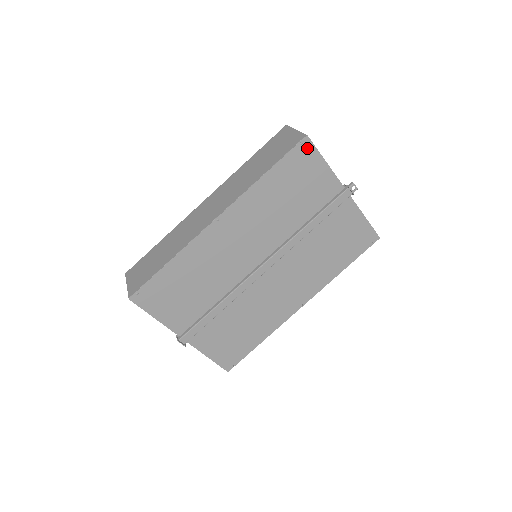
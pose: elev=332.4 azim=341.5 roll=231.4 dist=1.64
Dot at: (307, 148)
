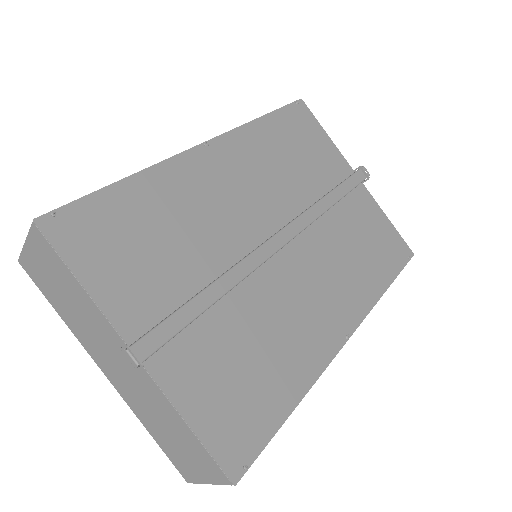
Dot at: (304, 111)
